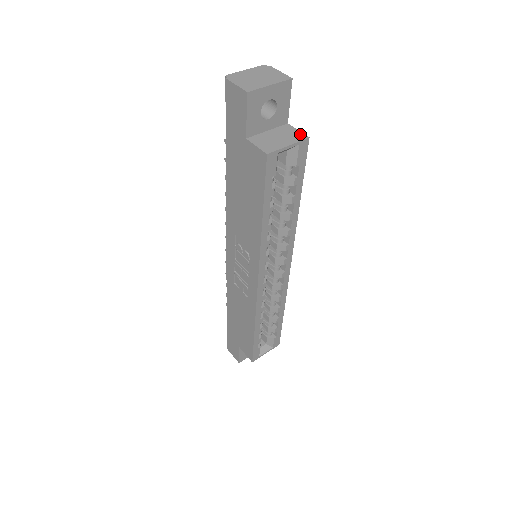
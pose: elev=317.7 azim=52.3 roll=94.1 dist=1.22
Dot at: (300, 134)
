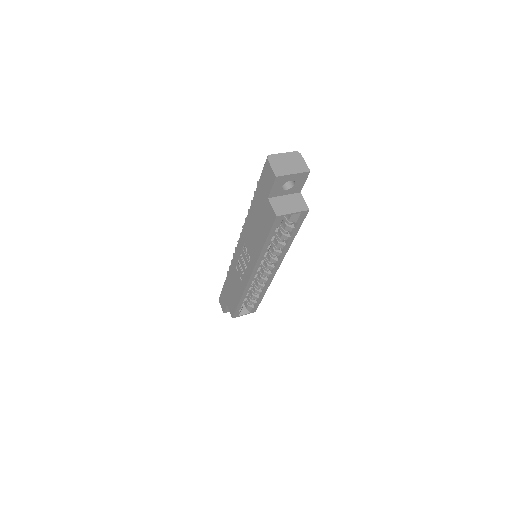
Dot at: (304, 205)
